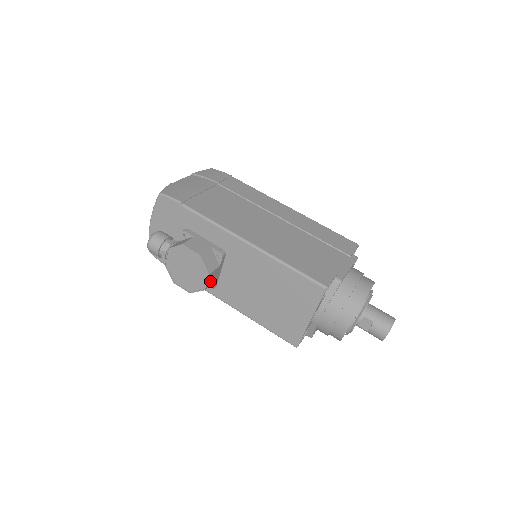
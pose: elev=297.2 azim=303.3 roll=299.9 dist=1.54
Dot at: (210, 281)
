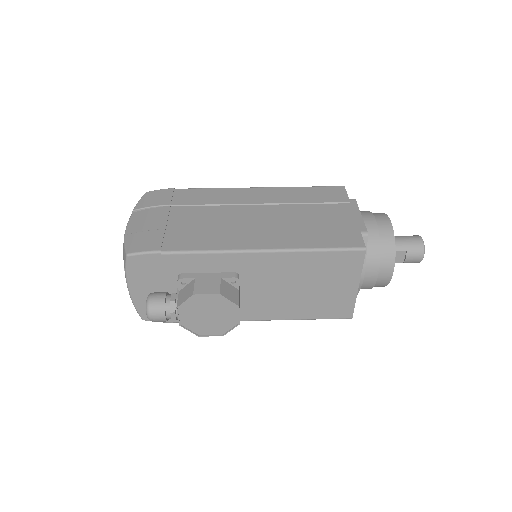
Dot at: occluded
